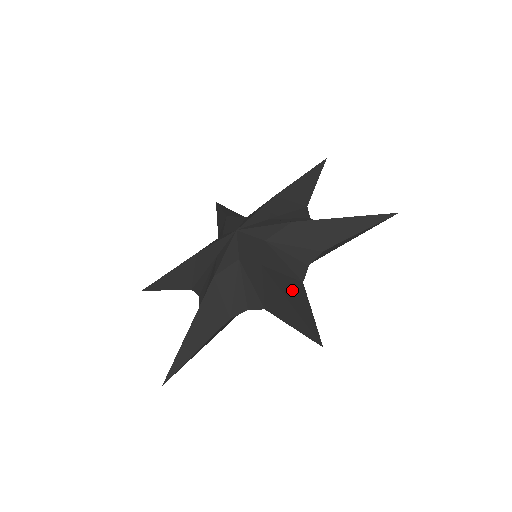
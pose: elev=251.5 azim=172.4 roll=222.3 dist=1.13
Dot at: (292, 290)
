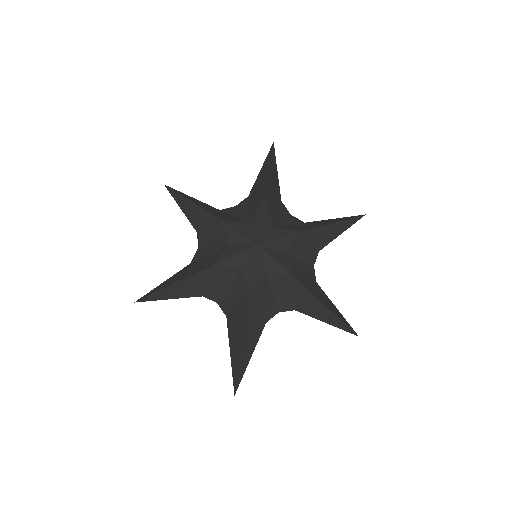
Dot at: (319, 294)
